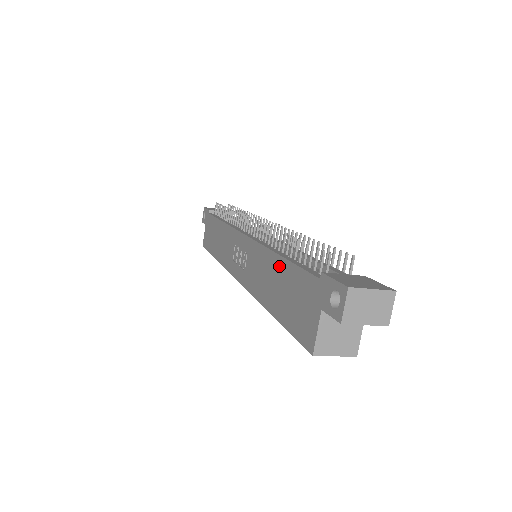
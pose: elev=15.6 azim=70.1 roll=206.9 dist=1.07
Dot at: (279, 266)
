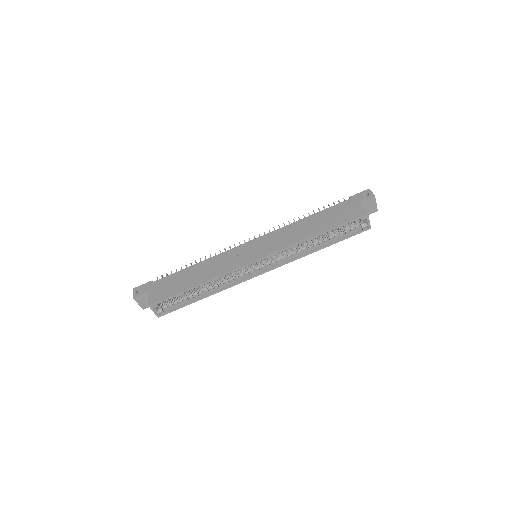
Dot at: (311, 218)
